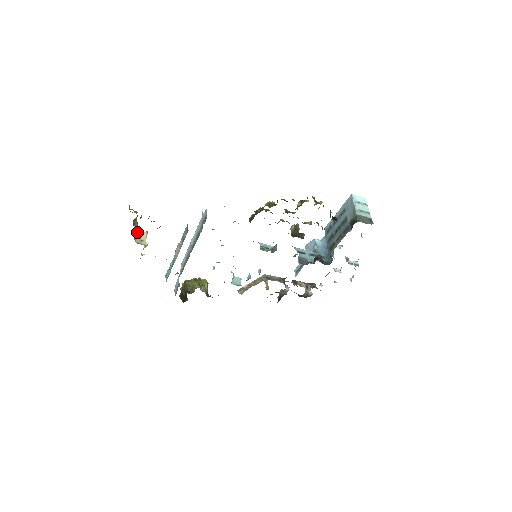
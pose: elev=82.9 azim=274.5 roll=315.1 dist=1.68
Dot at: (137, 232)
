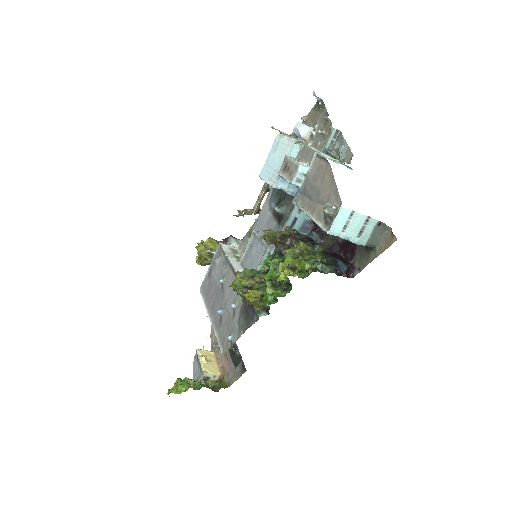
Dot at: (205, 382)
